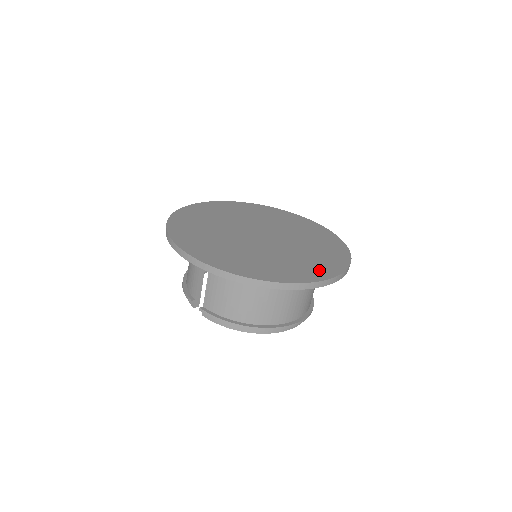
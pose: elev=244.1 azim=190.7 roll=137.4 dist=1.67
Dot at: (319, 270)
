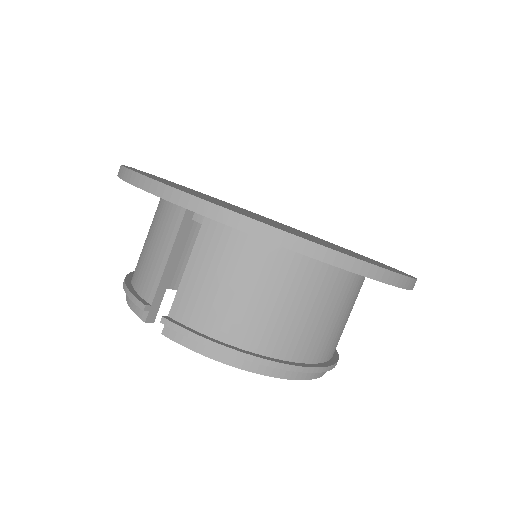
Dot at: occluded
